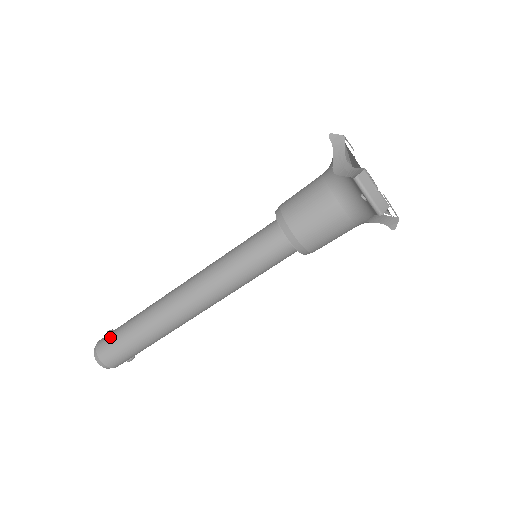
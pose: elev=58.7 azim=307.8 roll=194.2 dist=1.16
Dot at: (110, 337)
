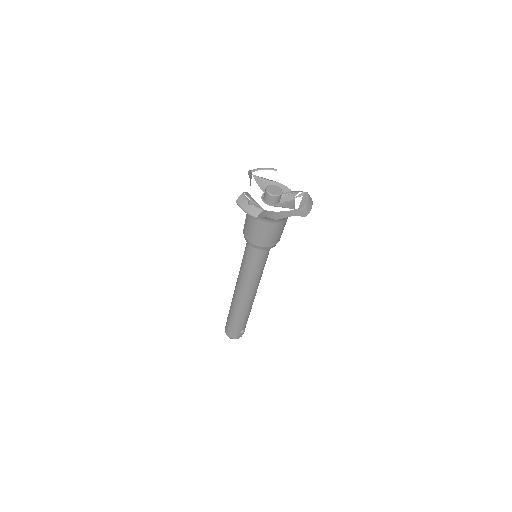
Dot at: occluded
